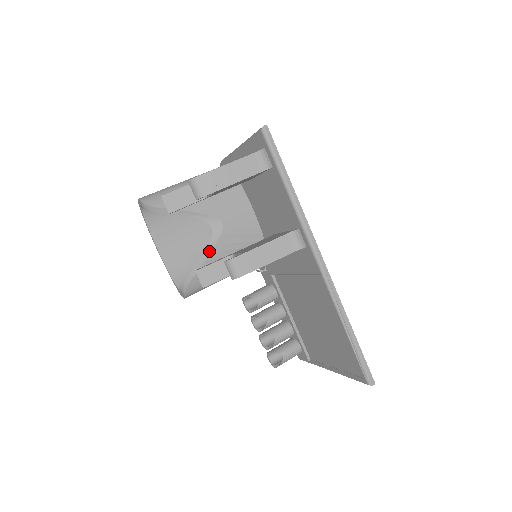
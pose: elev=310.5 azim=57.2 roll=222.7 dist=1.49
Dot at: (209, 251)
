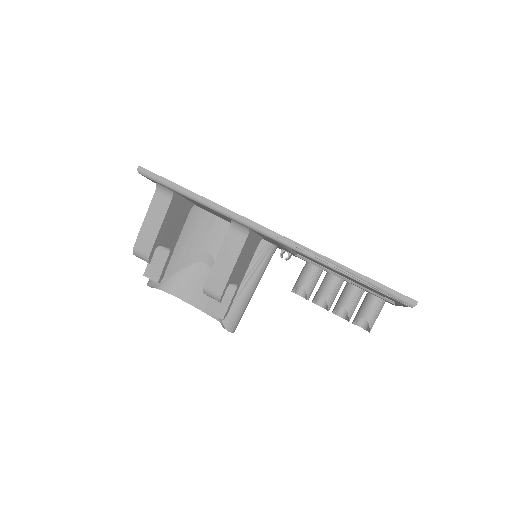
Dot at: occluded
